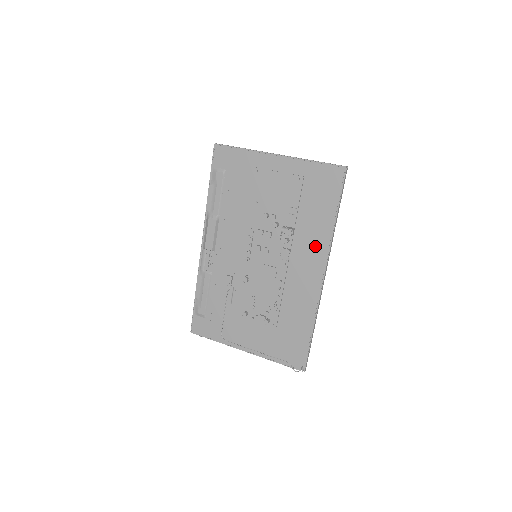
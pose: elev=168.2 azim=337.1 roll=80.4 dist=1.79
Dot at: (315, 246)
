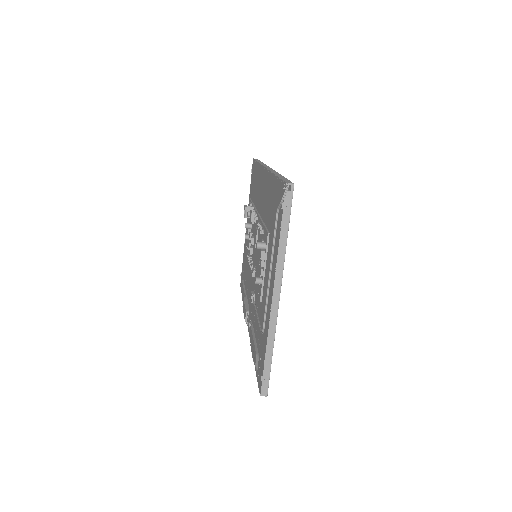
Dot at: (259, 182)
